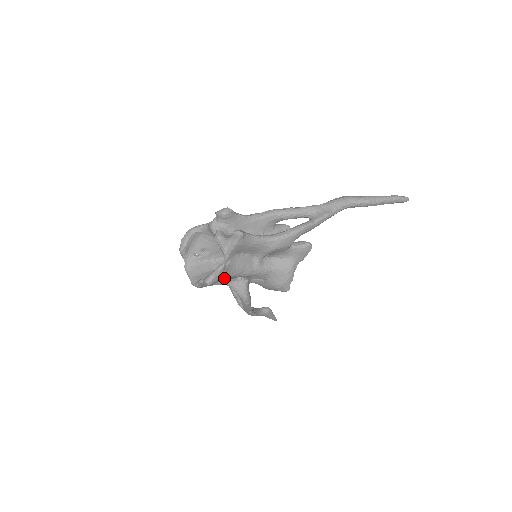
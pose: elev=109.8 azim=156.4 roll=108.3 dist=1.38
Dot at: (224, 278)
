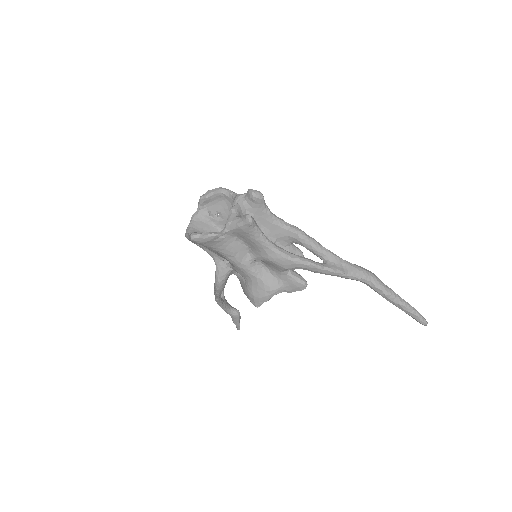
Dot at: (210, 247)
